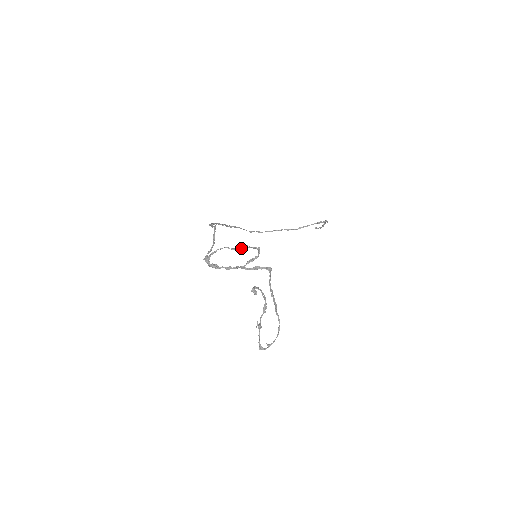
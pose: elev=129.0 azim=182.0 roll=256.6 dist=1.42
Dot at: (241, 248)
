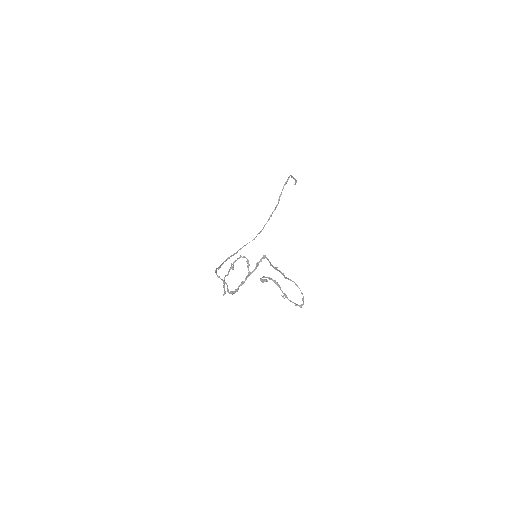
Dot at: (230, 269)
